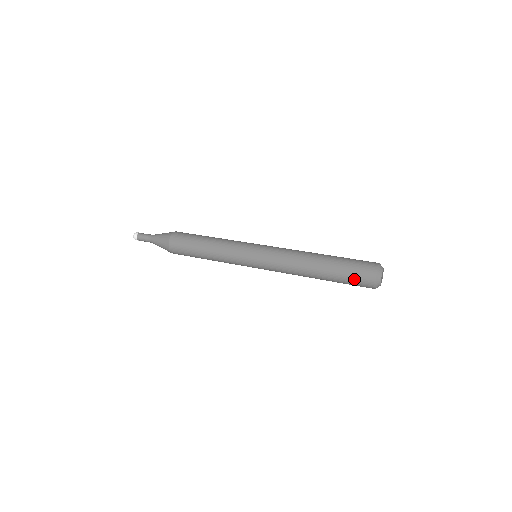
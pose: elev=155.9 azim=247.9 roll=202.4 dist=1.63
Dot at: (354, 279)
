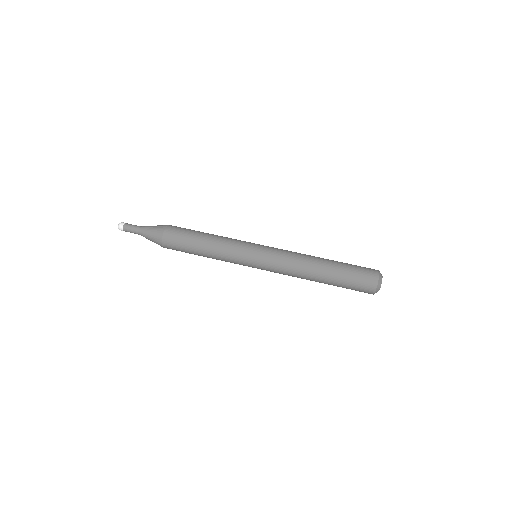
Dot at: occluded
